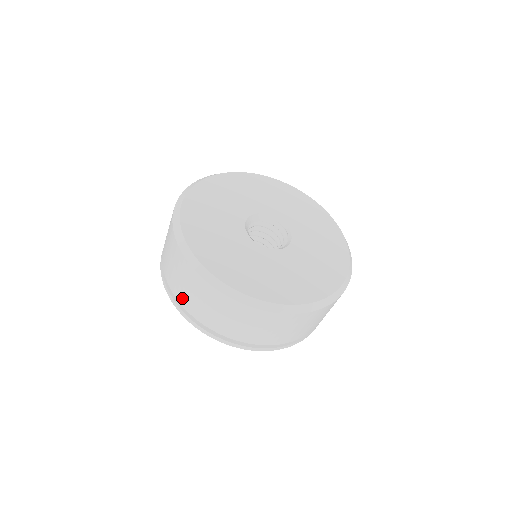
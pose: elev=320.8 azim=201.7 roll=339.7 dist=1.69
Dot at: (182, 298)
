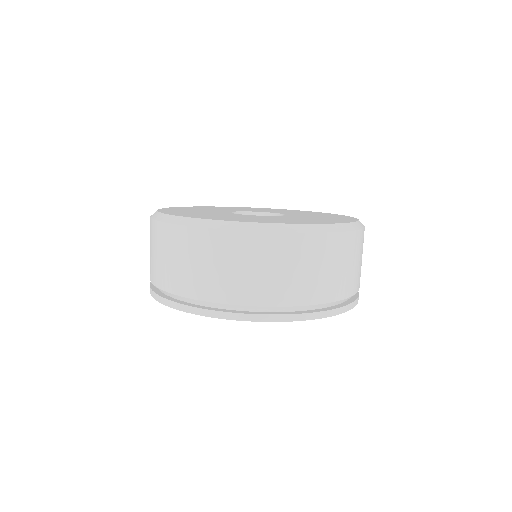
Dot at: occluded
